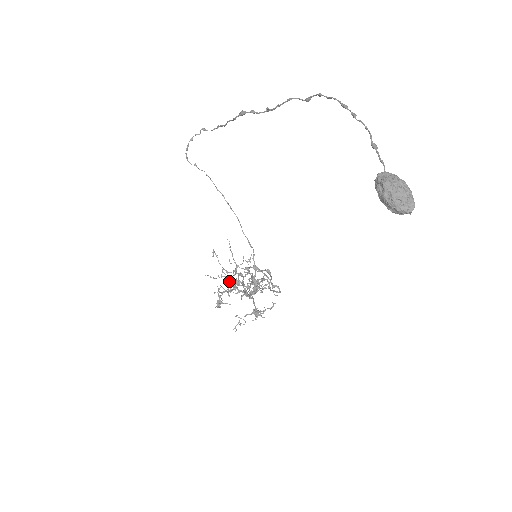
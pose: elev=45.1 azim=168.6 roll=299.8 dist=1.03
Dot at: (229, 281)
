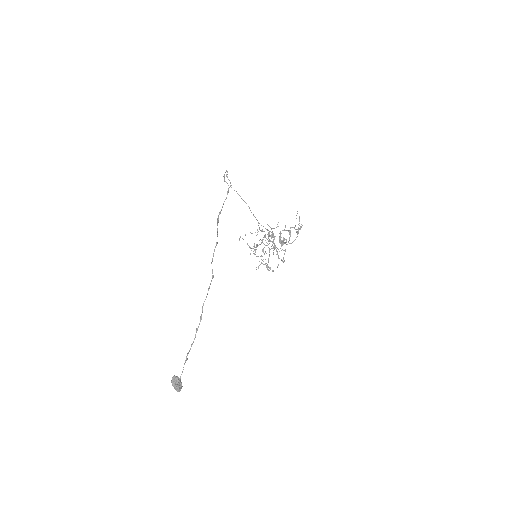
Dot at: (261, 240)
